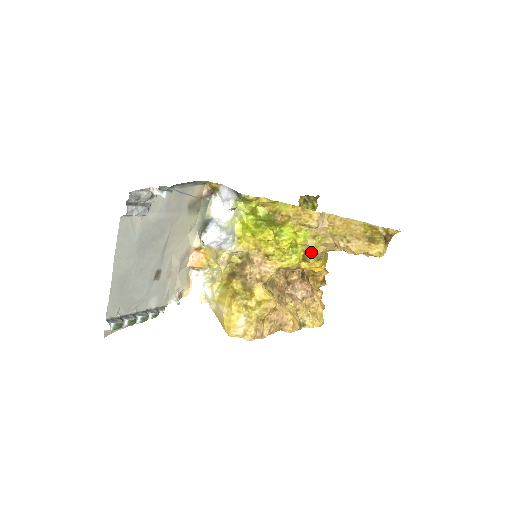
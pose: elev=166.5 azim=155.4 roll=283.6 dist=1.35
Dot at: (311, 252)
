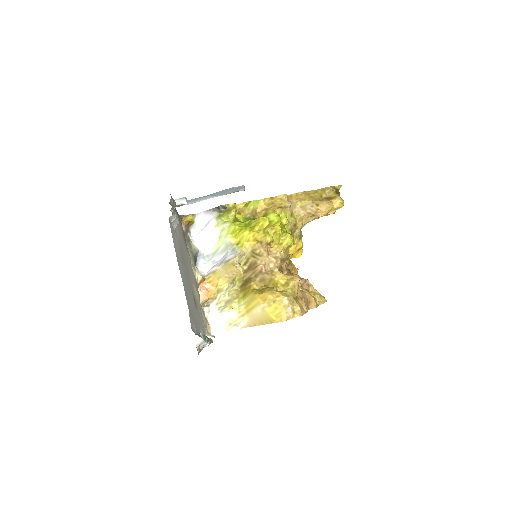
Dot at: (294, 230)
